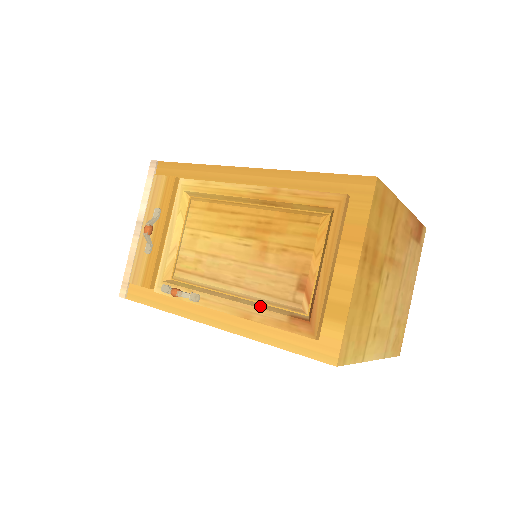
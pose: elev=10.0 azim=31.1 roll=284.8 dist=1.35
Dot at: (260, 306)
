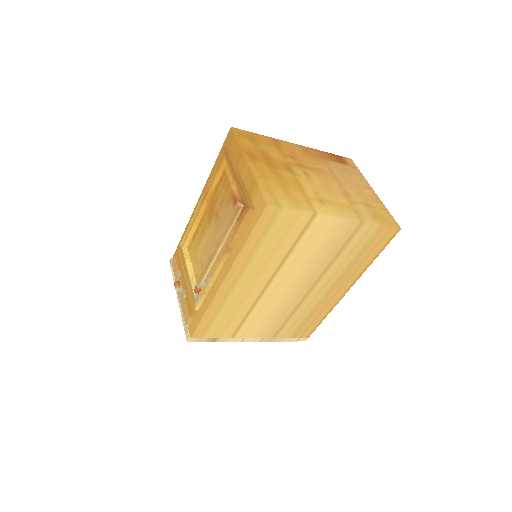
Dot at: (229, 237)
